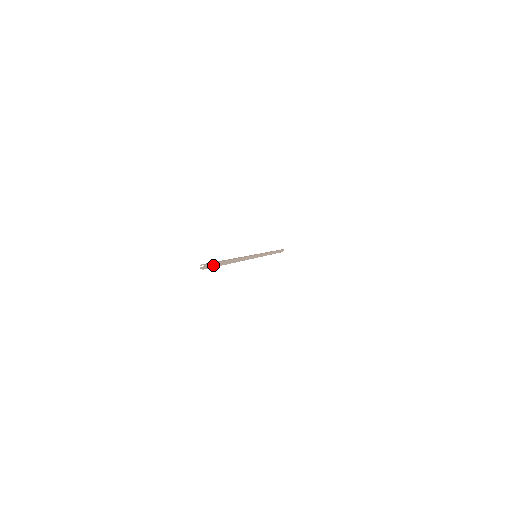
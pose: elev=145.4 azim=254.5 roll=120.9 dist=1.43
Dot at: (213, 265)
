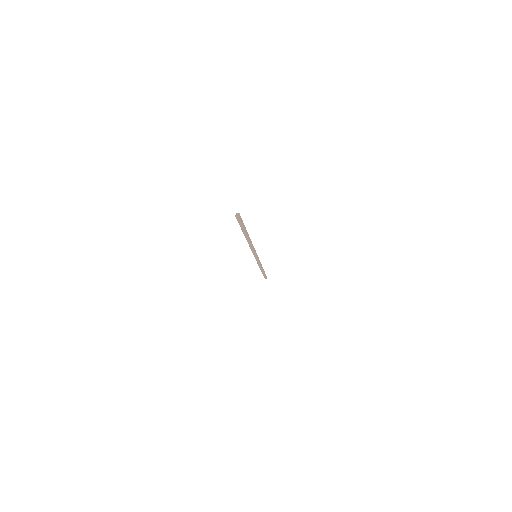
Dot at: (242, 222)
